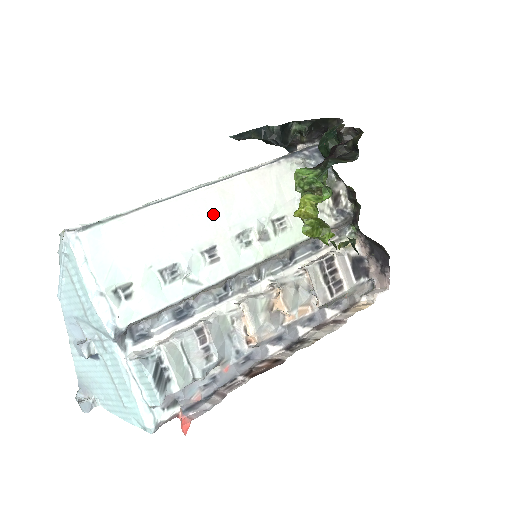
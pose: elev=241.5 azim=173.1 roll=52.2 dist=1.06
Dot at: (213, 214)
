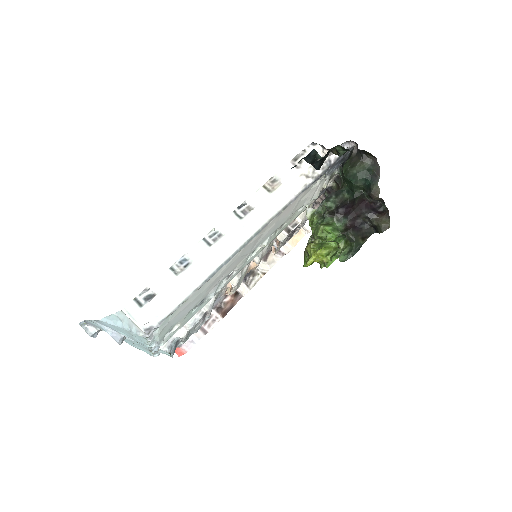
Dot at: (244, 254)
